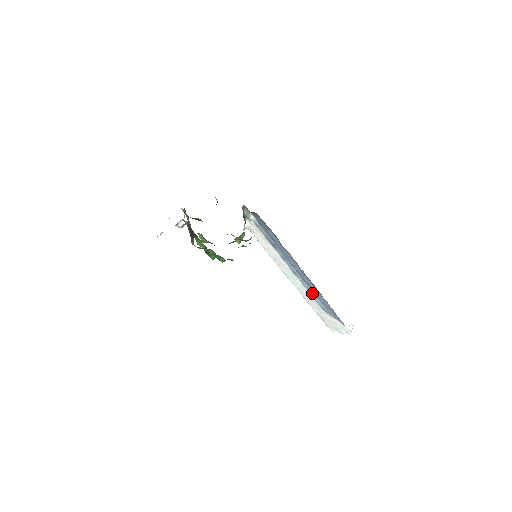
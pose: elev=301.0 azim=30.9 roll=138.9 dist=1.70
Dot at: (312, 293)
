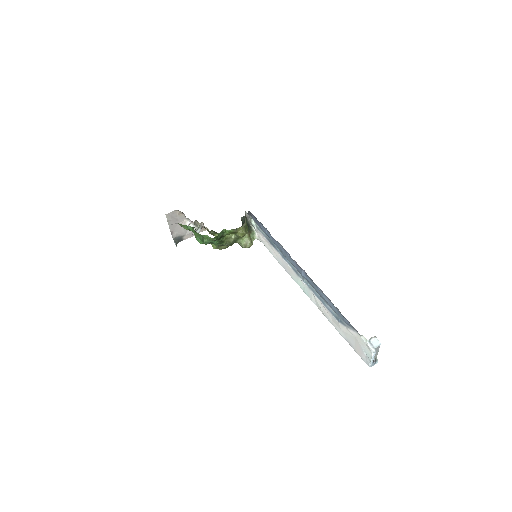
Dot at: (318, 296)
